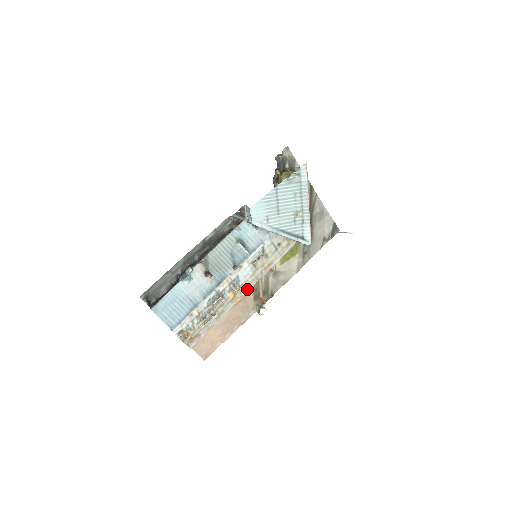
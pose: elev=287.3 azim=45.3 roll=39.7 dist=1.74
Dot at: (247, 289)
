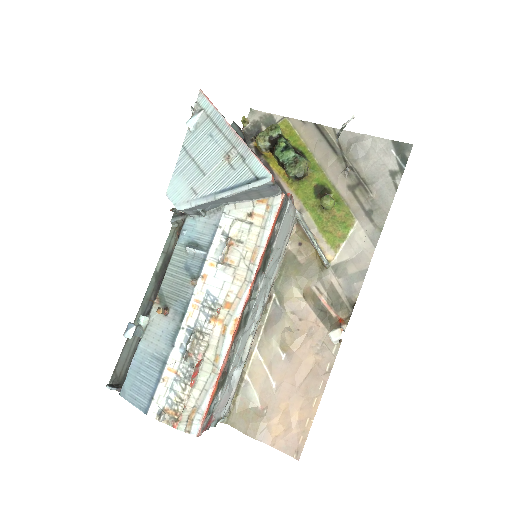
Dot at: (239, 305)
